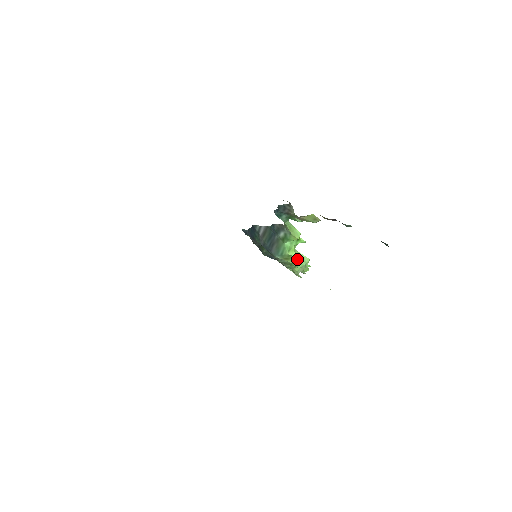
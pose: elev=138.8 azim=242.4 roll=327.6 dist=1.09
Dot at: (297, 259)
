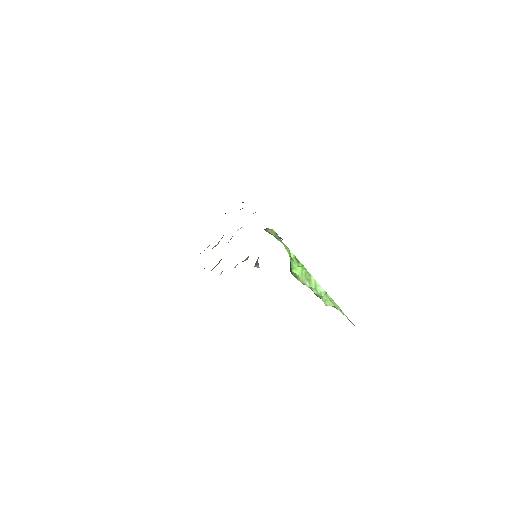
Dot at: (312, 285)
